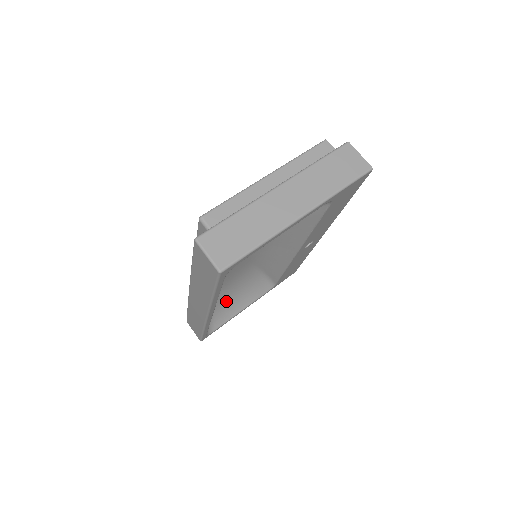
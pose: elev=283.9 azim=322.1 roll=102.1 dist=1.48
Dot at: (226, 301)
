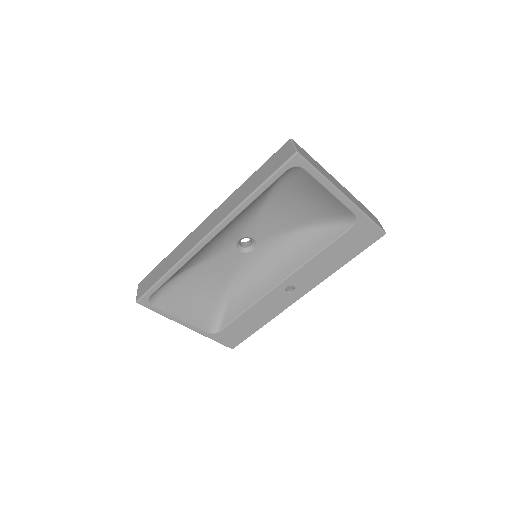
Dot at: (185, 293)
